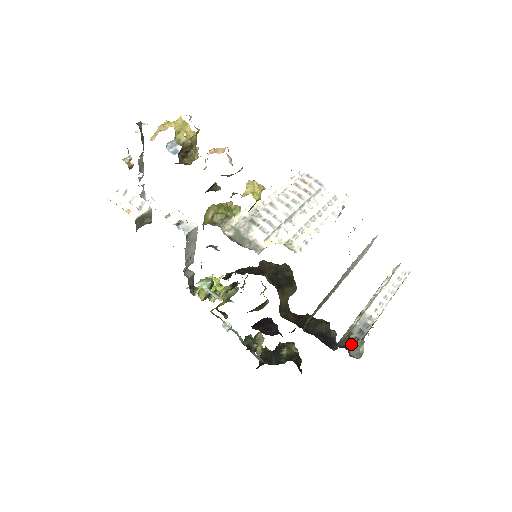
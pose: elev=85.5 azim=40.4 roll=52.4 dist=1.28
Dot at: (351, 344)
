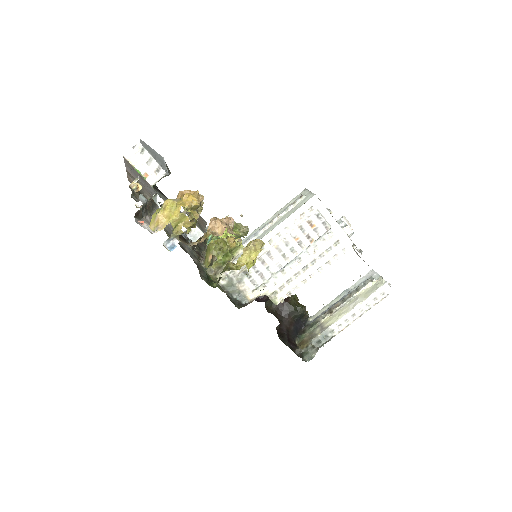
Dot at: (307, 352)
